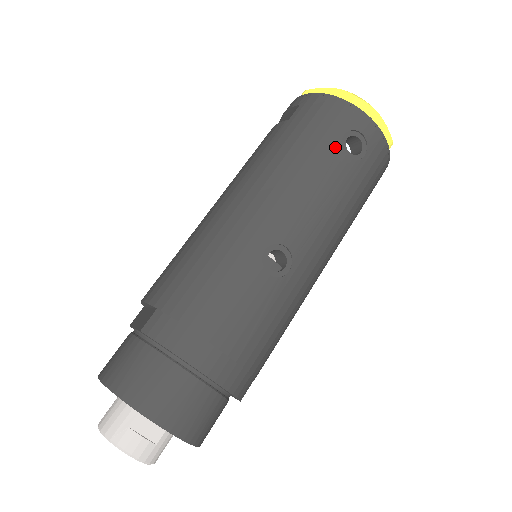
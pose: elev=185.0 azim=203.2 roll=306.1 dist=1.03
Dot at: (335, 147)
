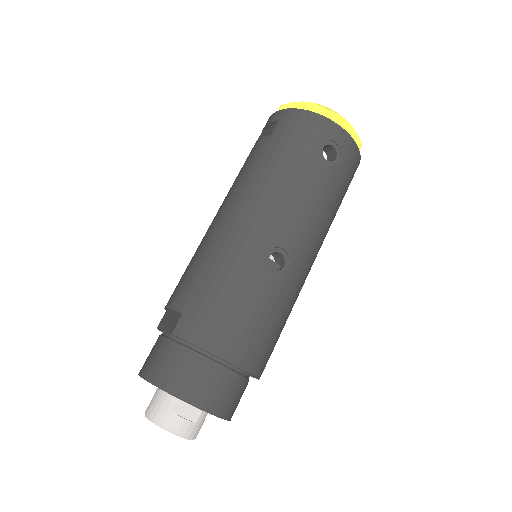
Dot at: (314, 157)
